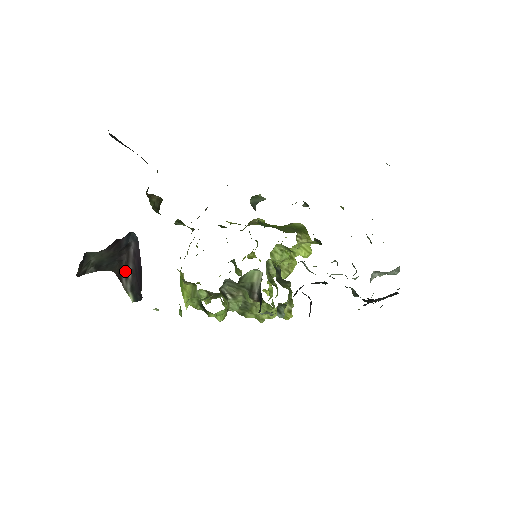
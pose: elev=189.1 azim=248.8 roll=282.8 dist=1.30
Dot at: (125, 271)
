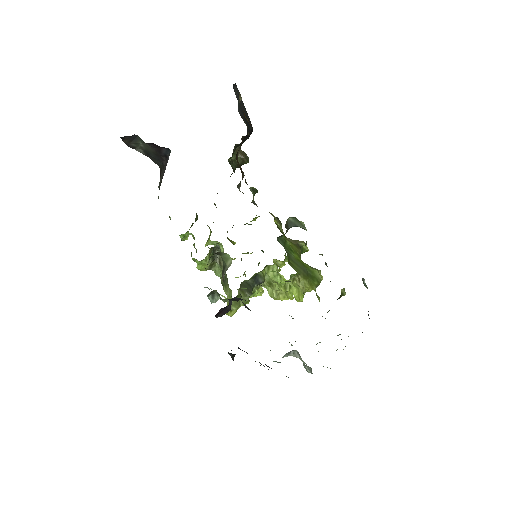
Dot at: occluded
